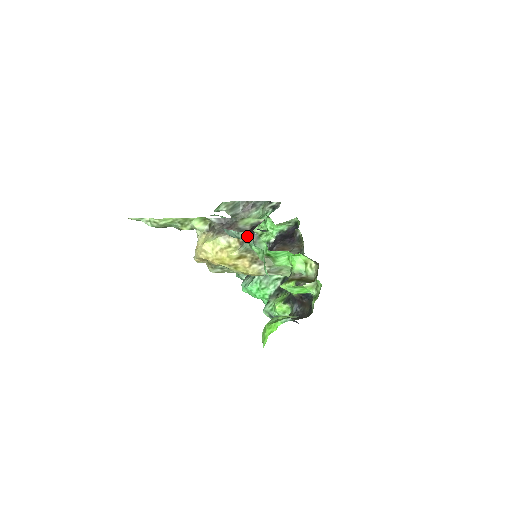
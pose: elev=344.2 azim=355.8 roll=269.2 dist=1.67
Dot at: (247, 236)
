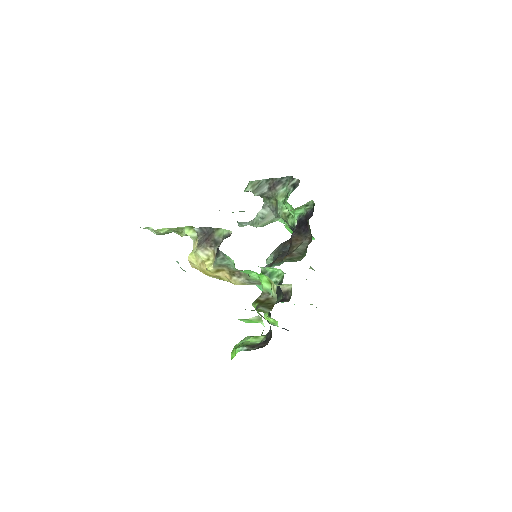
Dot at: (184, 270)
